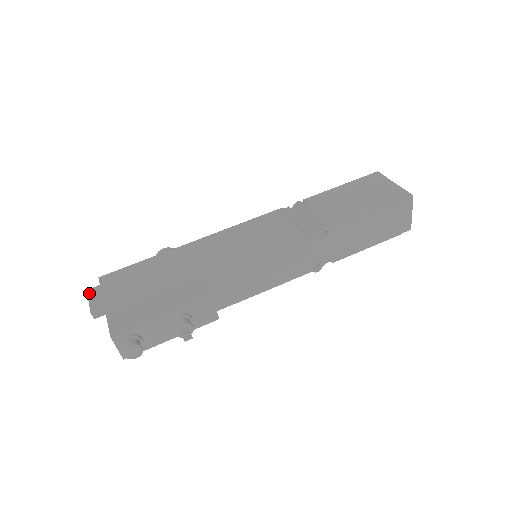
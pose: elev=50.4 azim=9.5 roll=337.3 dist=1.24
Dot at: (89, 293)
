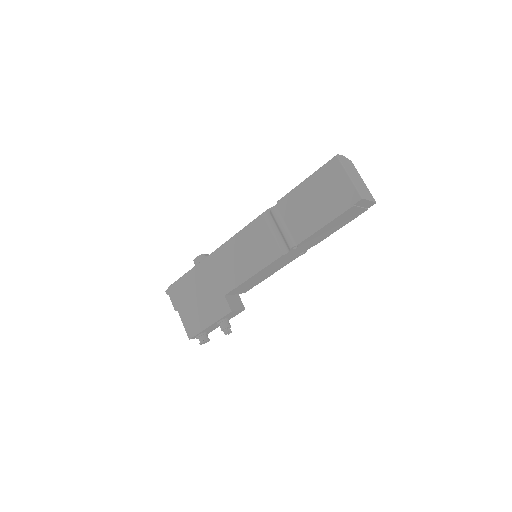
Dot at: (169, 293)
